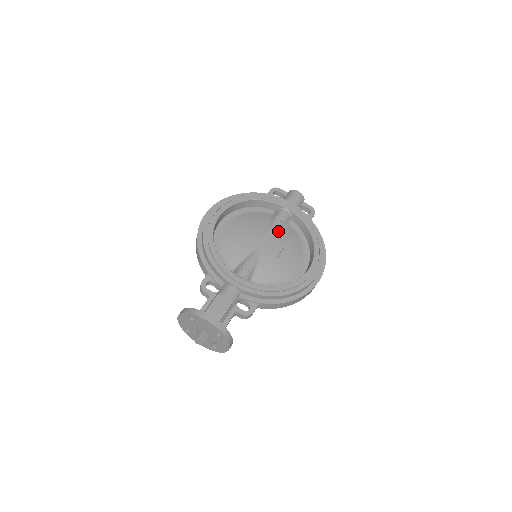
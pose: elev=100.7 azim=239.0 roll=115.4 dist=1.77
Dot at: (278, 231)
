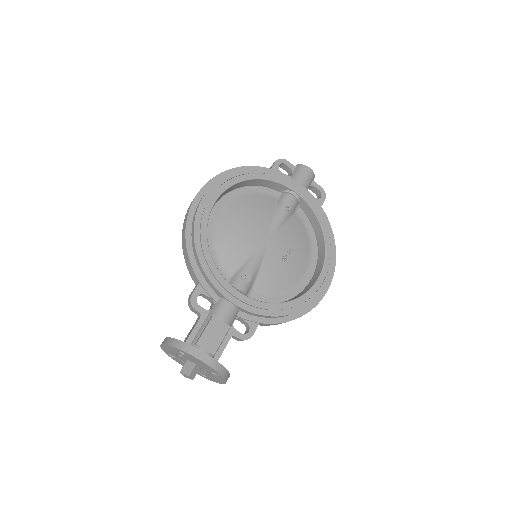
Dot at: (284, 223)
